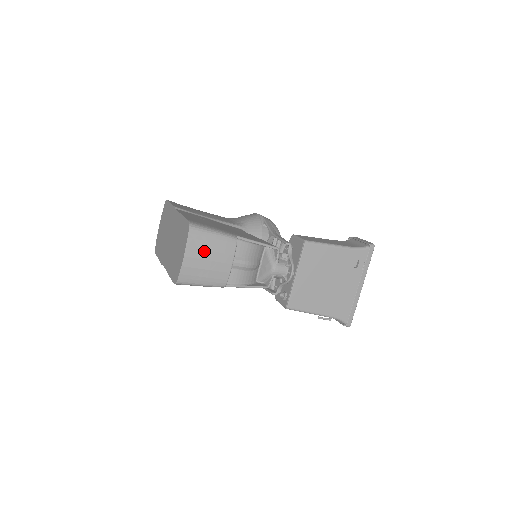
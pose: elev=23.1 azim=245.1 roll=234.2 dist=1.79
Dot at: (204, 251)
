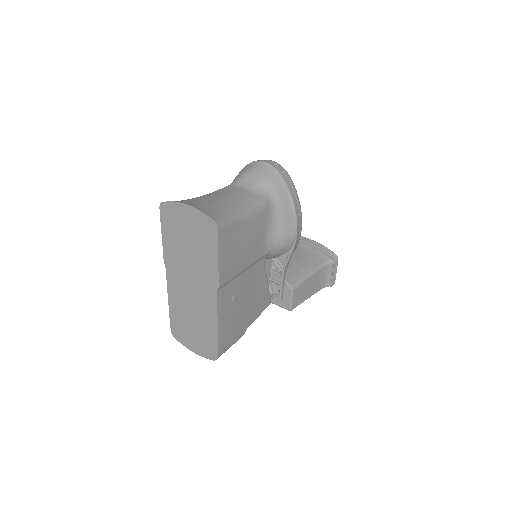
Dot at: occluded
